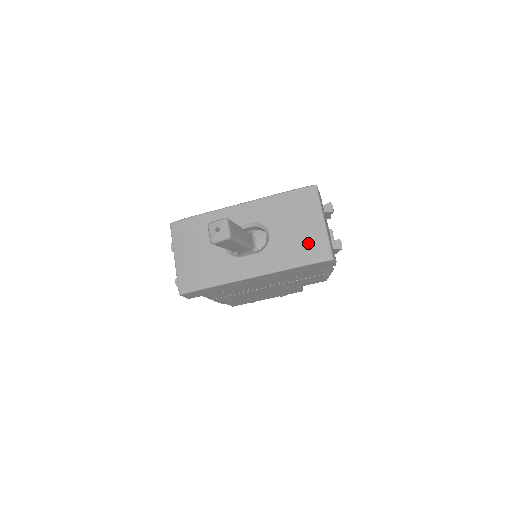
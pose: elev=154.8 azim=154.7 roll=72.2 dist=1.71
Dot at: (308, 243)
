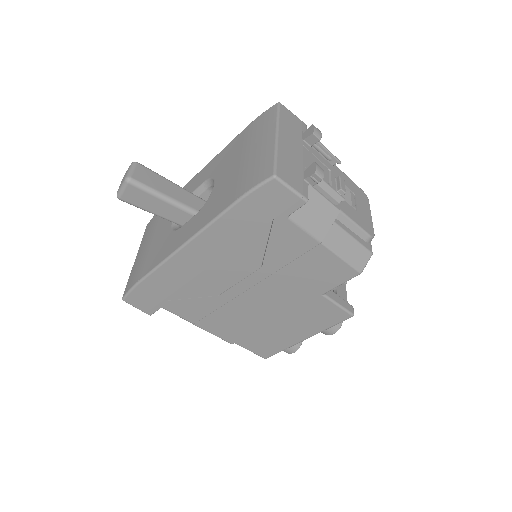
Dot at: (248, 171)
